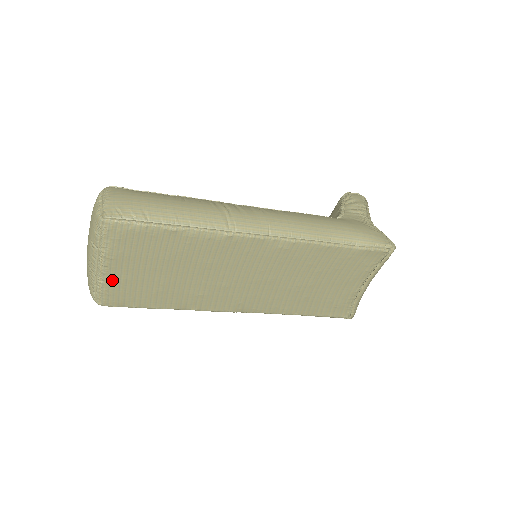
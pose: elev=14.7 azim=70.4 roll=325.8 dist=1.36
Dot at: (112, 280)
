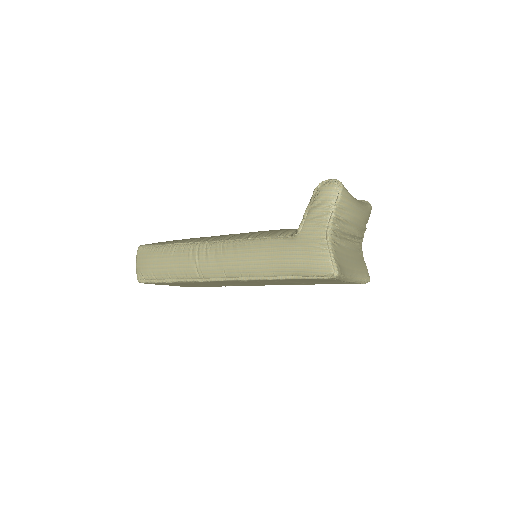
Dot at: occluded
